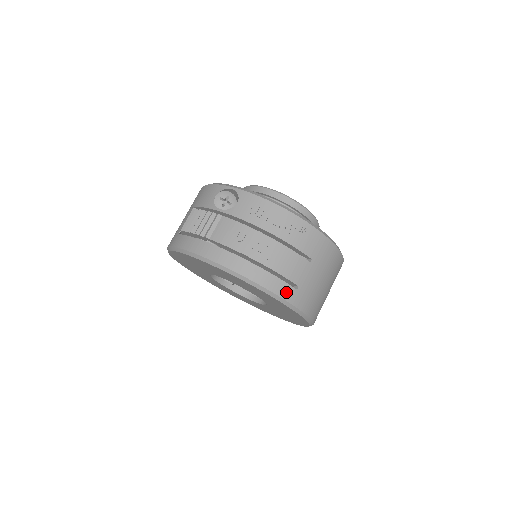
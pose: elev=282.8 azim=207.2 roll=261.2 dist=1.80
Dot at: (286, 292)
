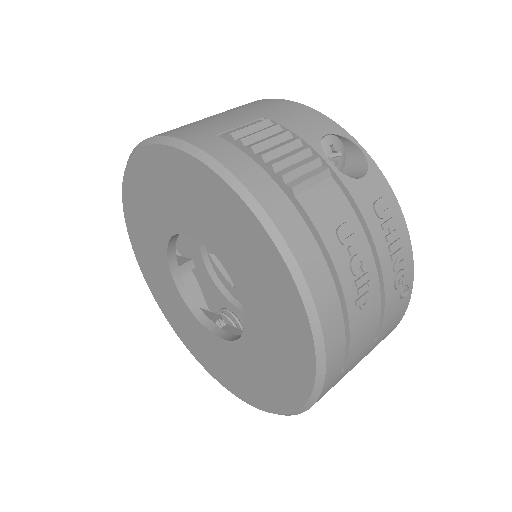
Dot at: (334, 371)
